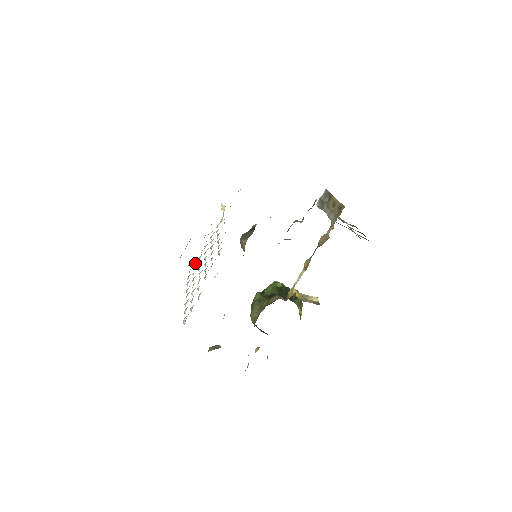
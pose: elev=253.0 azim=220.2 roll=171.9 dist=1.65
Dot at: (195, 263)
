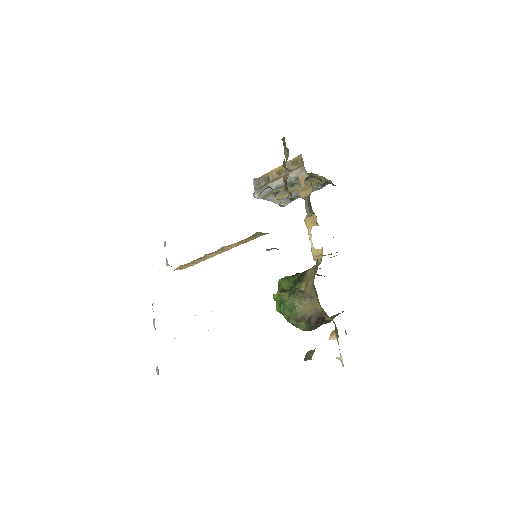
Dot at: occluded
